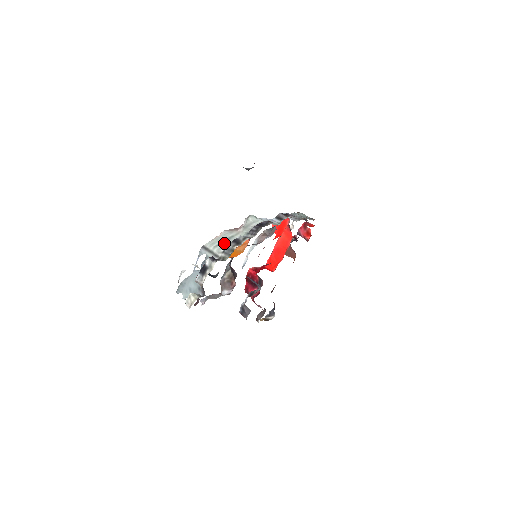
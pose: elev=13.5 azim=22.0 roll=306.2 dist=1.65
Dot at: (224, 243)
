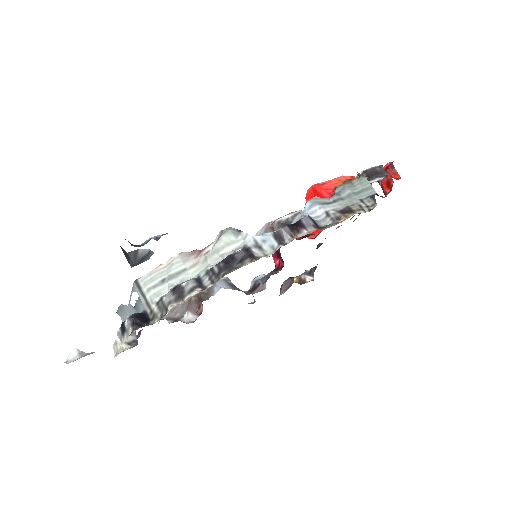
Dot at: (165, 284)
